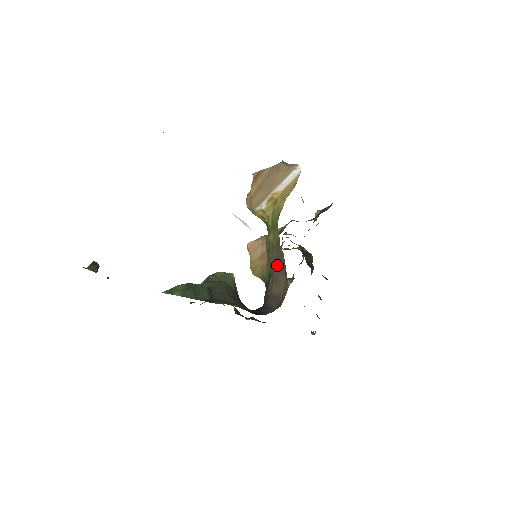
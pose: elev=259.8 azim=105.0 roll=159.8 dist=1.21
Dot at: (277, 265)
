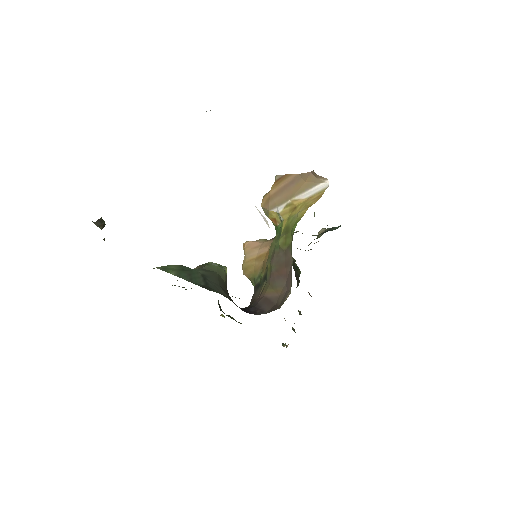
Dot at: (279, 269)
